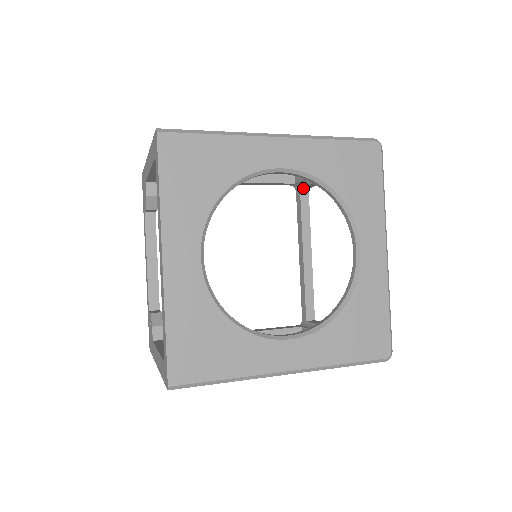
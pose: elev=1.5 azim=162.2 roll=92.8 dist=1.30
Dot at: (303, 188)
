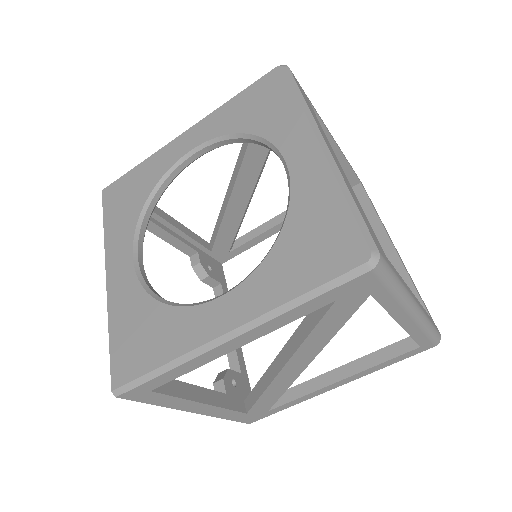
Dot at: (353, 185)
